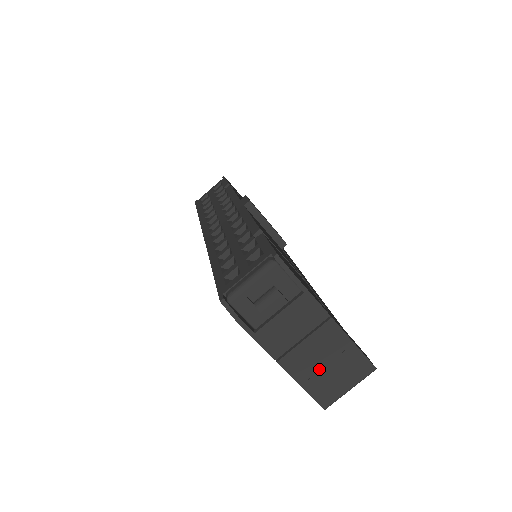
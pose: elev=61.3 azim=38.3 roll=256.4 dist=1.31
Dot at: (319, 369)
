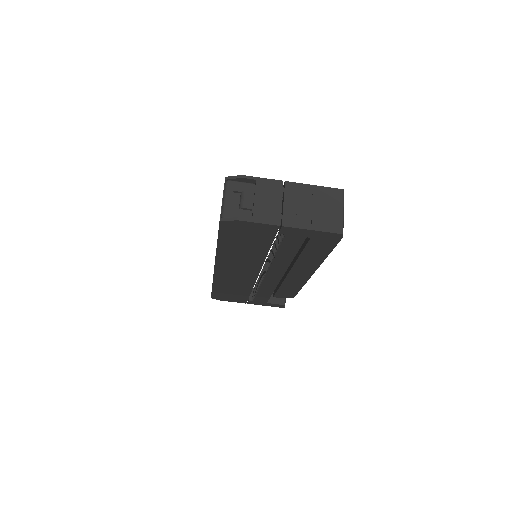
Dot at: (310, 213)
